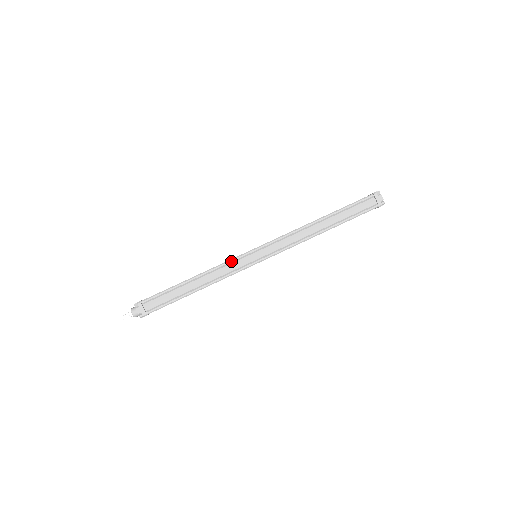
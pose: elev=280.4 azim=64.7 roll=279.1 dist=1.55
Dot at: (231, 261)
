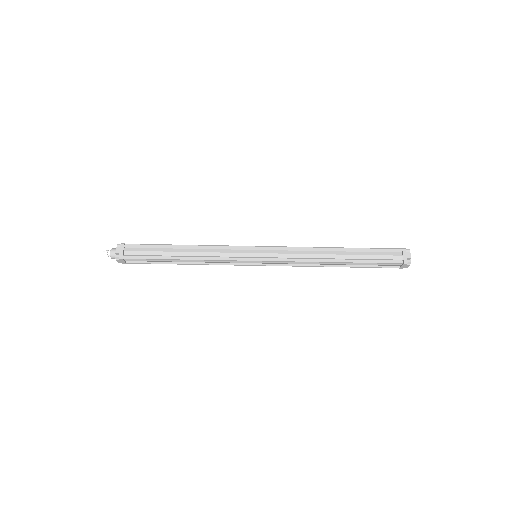
Dot at: (228, 261)
